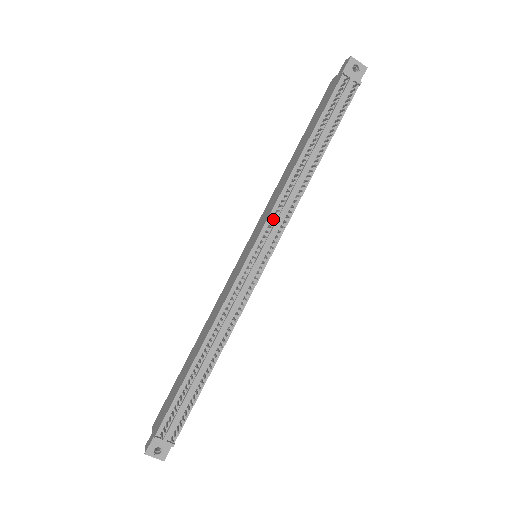
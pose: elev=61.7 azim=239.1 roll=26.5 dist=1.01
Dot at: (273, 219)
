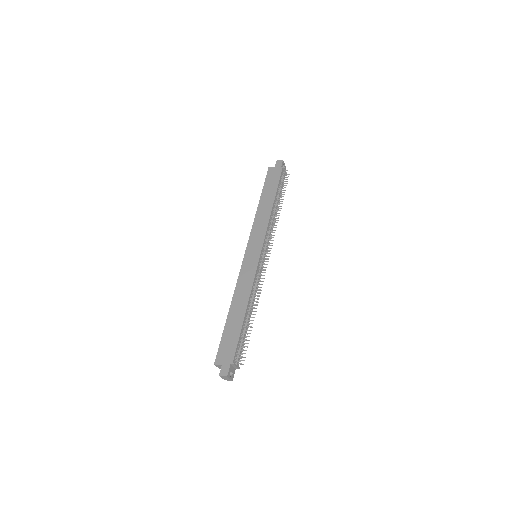
Dot at: (267, 236)
